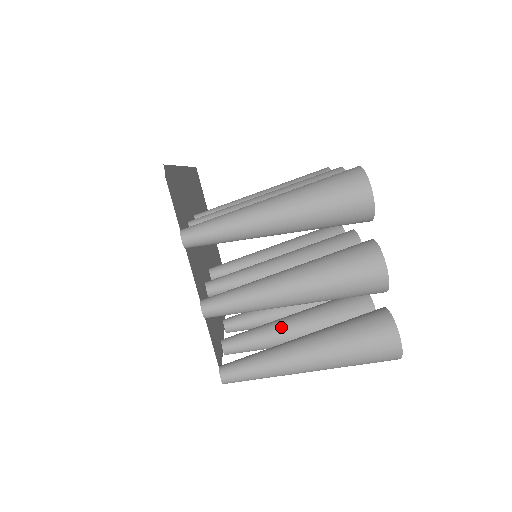
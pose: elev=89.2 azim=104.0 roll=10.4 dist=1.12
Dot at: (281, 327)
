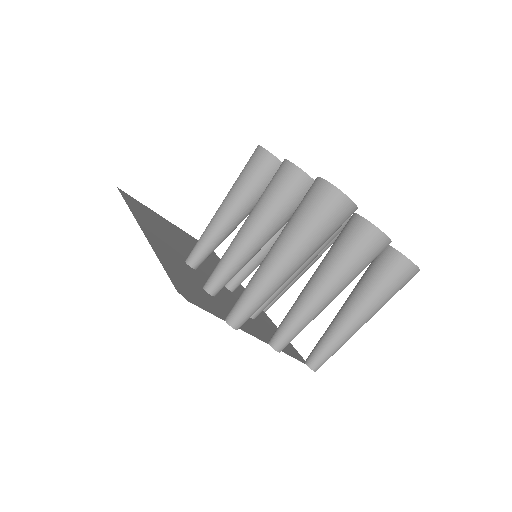
Dot at: occluded
